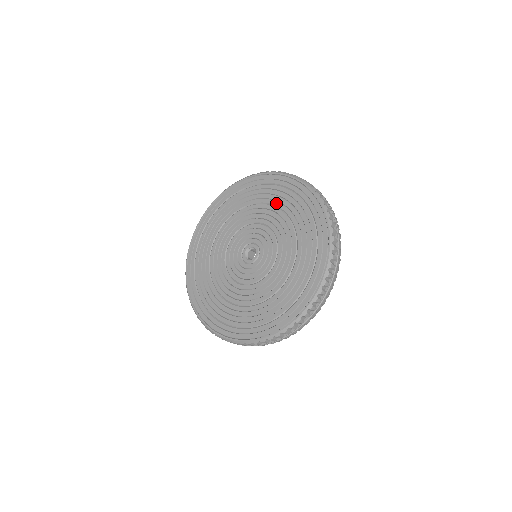
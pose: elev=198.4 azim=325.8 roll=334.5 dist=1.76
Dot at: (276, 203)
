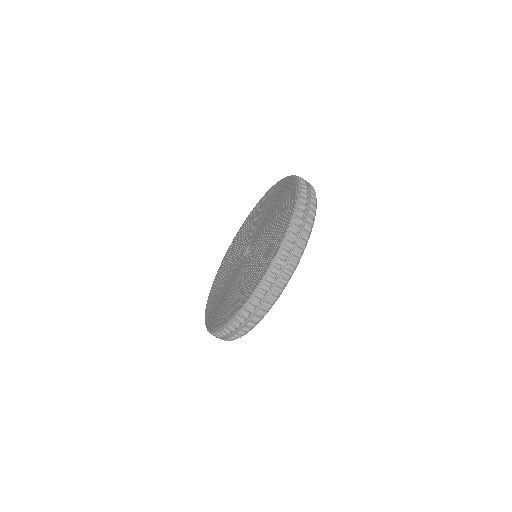
Dot at: (279, 209)
